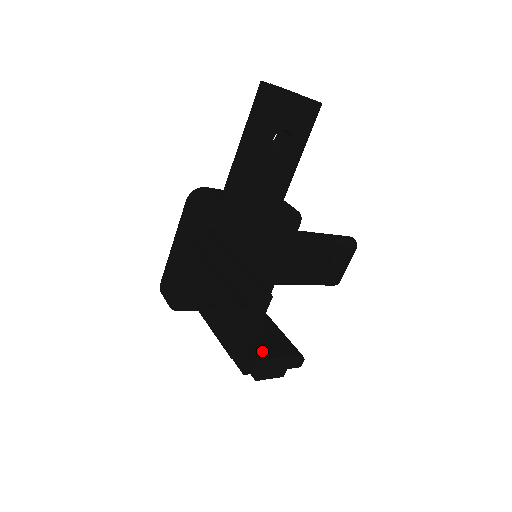
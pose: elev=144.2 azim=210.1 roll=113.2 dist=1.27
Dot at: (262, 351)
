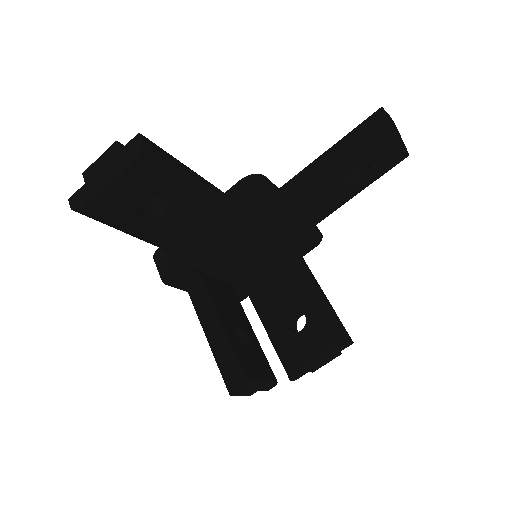
Dot at: (300, 359)
